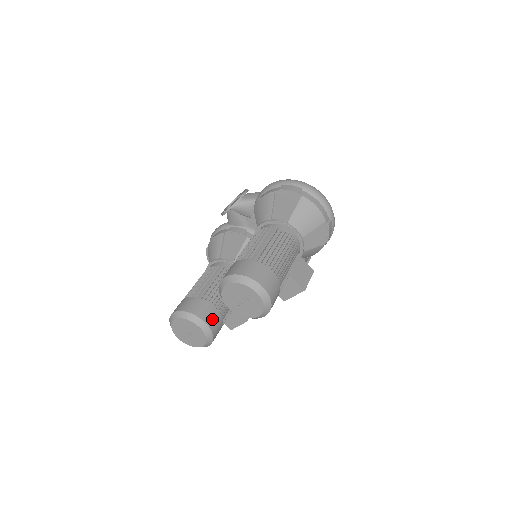
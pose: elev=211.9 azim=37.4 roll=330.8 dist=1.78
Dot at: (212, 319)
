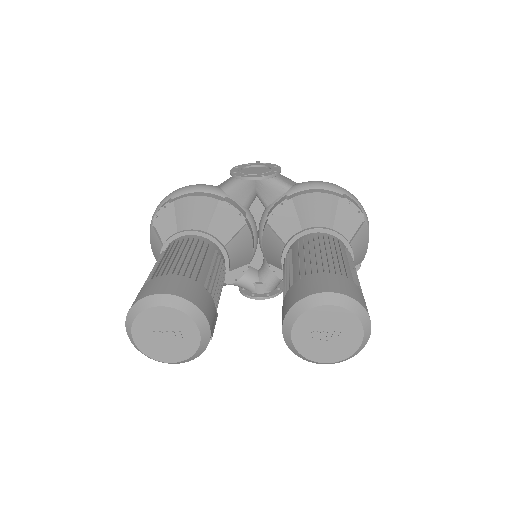
Dot at: (212, 328)
